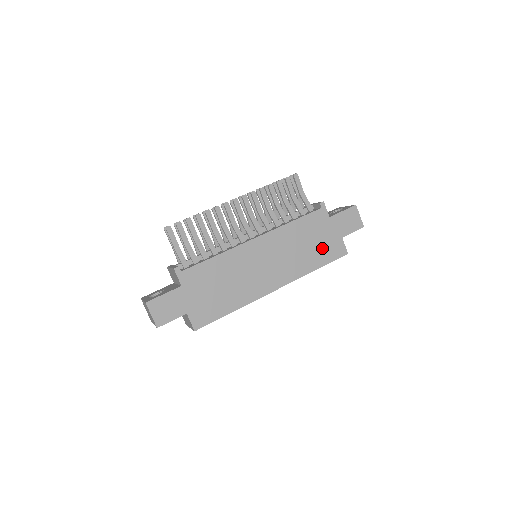
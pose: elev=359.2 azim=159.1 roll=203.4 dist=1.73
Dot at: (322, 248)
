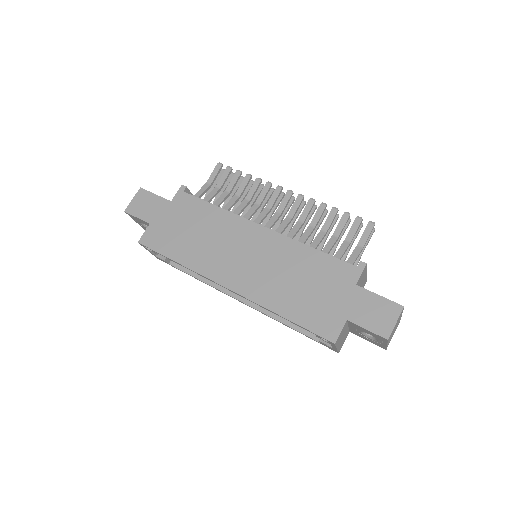
Dot at: (312, 304)
